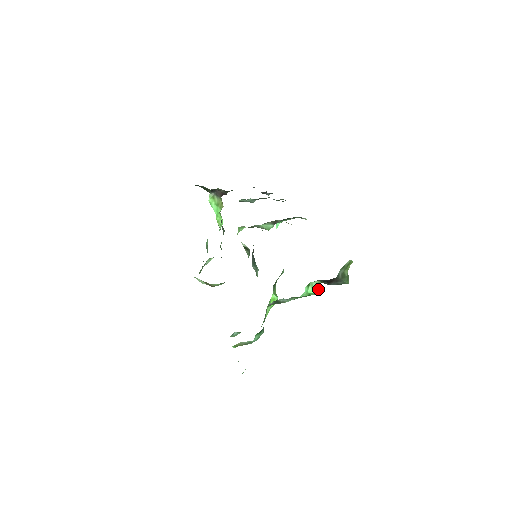
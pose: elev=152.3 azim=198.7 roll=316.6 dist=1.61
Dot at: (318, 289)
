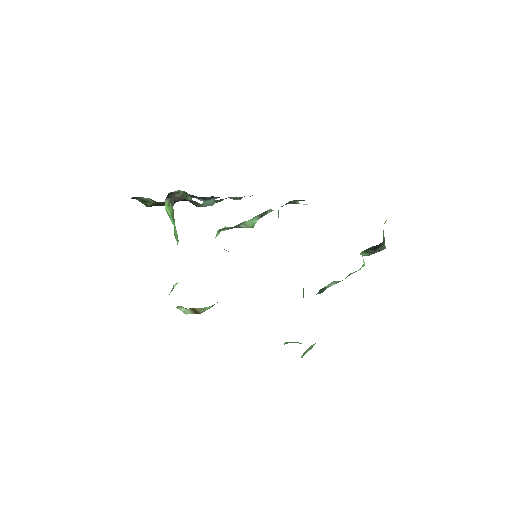
Dot at: occluded
